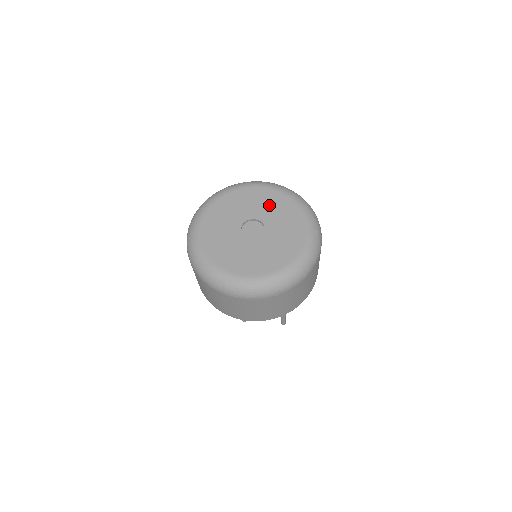
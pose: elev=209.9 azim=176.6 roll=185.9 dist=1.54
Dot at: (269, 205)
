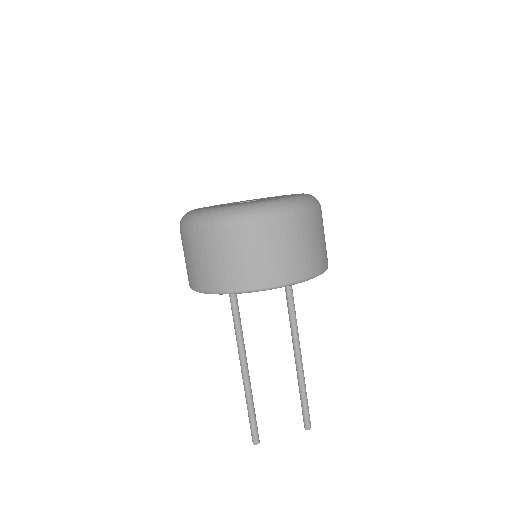
Dot at: occluded
